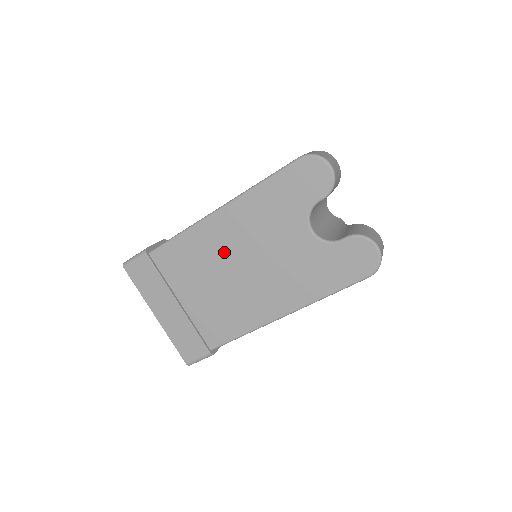
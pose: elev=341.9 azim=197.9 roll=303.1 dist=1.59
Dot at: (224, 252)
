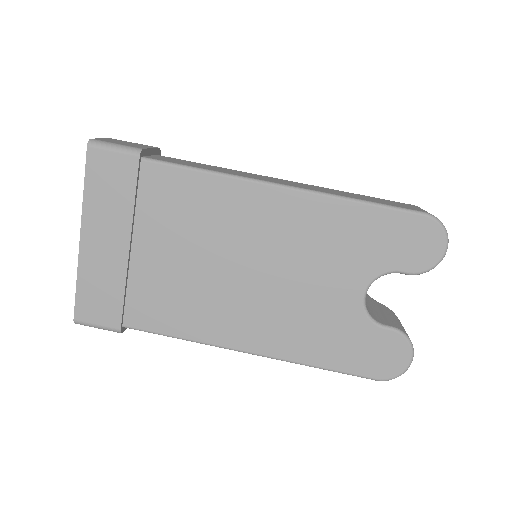
Dot at: (245, 237)
